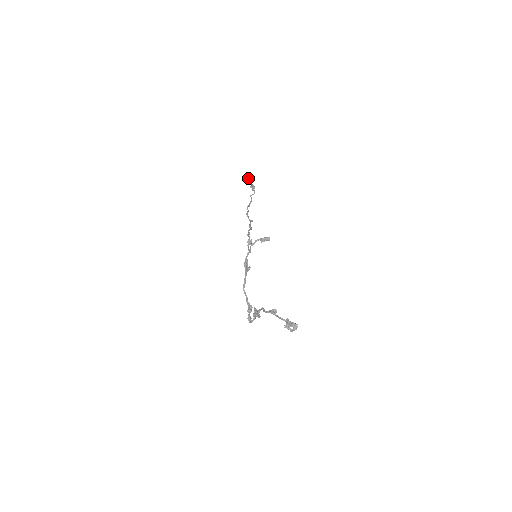
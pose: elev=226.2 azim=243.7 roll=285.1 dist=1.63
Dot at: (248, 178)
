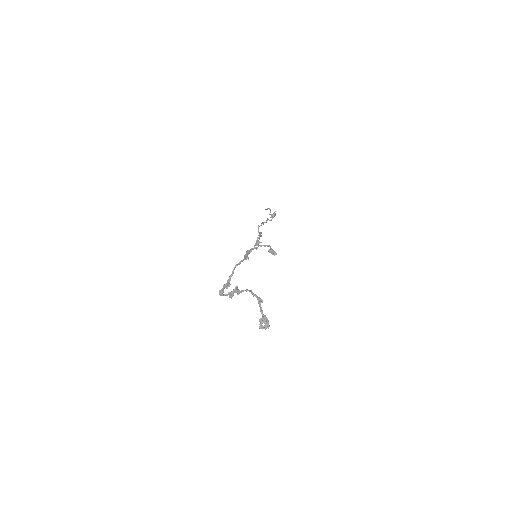
Dot at: occluded
